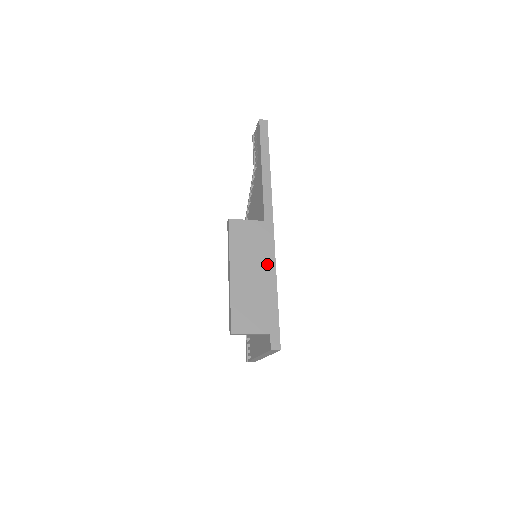
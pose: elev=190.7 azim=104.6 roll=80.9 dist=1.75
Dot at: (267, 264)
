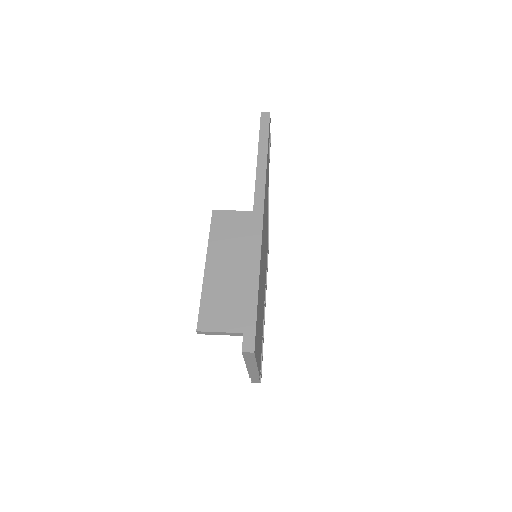
Dot at: (250, 256)
